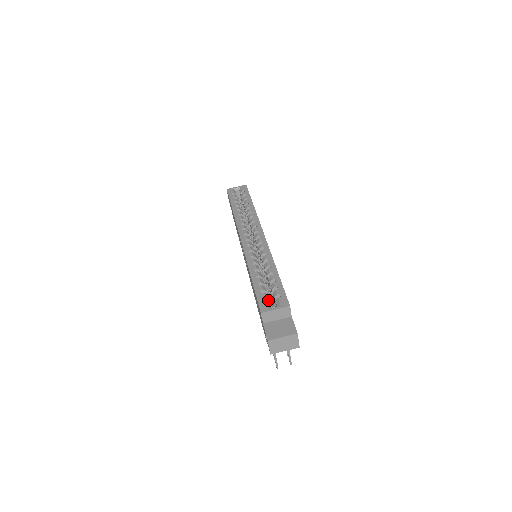
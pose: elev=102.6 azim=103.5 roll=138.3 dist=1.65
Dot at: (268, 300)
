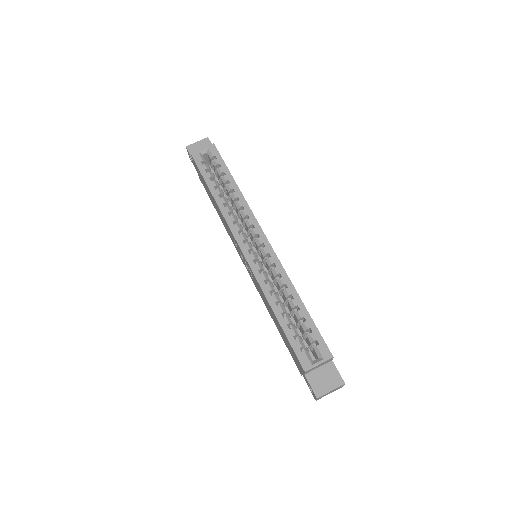
Dot at: (304, 347)
